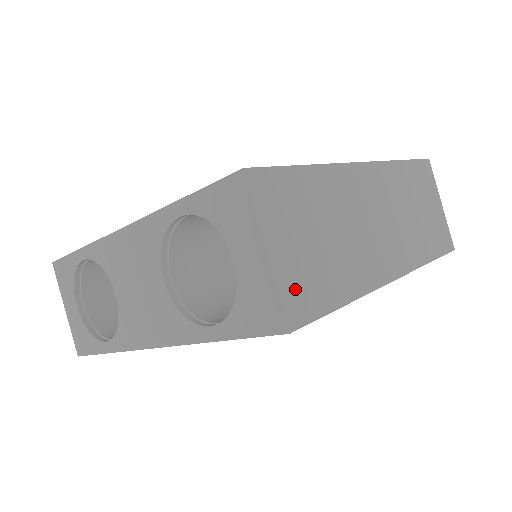
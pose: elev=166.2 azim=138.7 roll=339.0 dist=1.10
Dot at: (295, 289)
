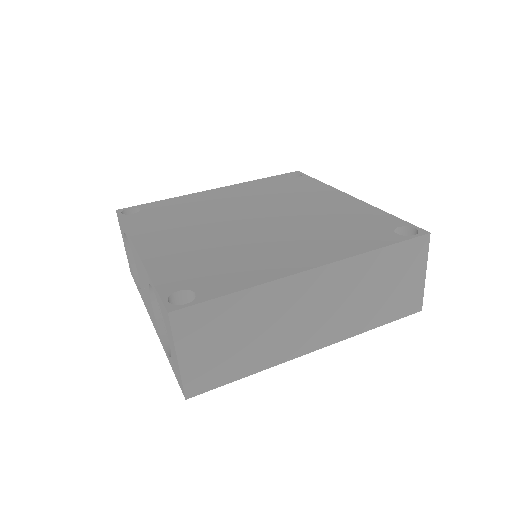
Dot at: (198, 375)
